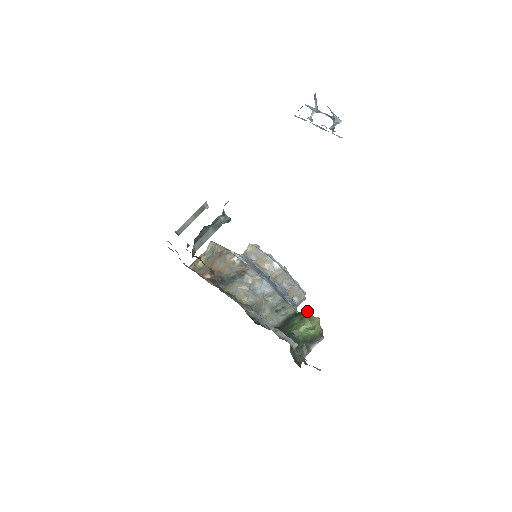
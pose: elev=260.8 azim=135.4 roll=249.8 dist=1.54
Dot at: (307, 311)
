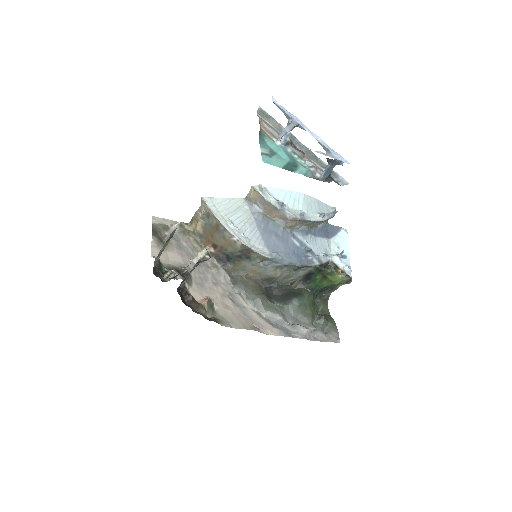
Dot at: (329, 272)
